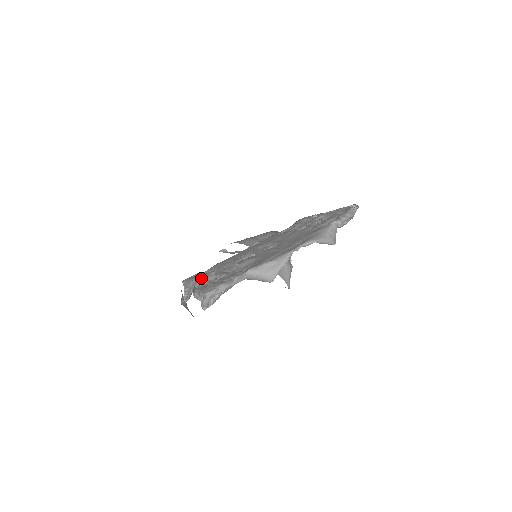
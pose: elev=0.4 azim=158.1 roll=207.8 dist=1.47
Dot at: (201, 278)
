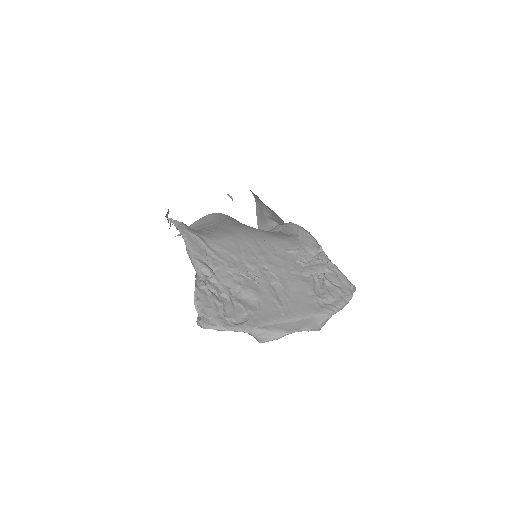
Dot at: (205, 269)
